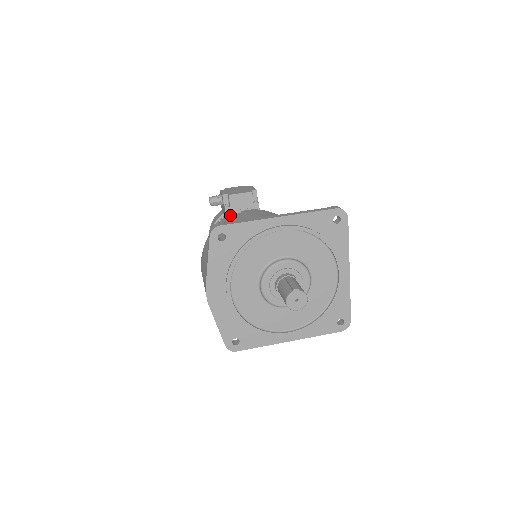
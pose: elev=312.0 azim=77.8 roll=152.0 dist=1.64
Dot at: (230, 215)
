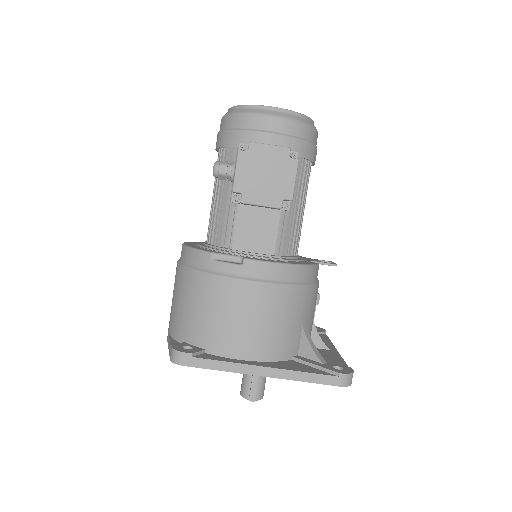
Dot at: occluded
